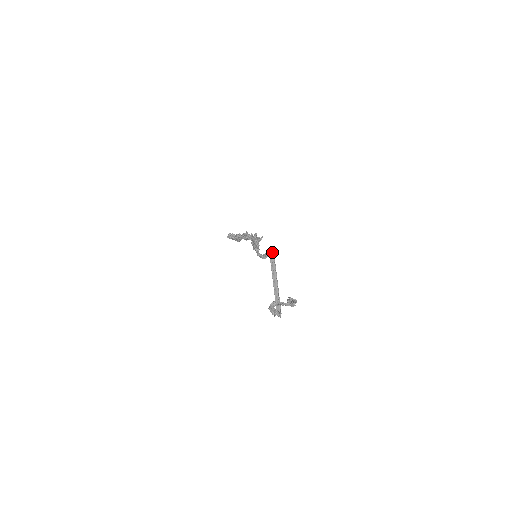
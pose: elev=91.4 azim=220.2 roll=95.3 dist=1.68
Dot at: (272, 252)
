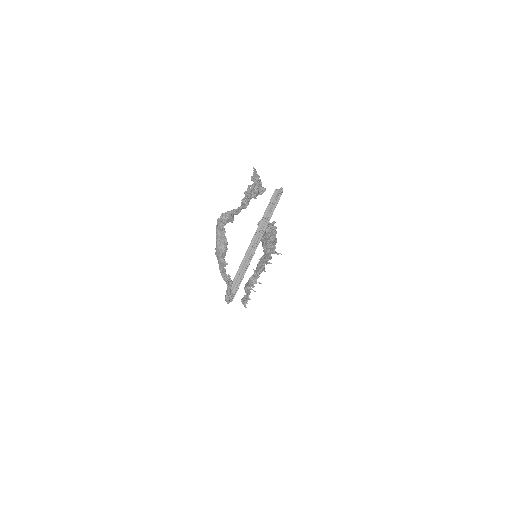
Dot at: (278, 196)
